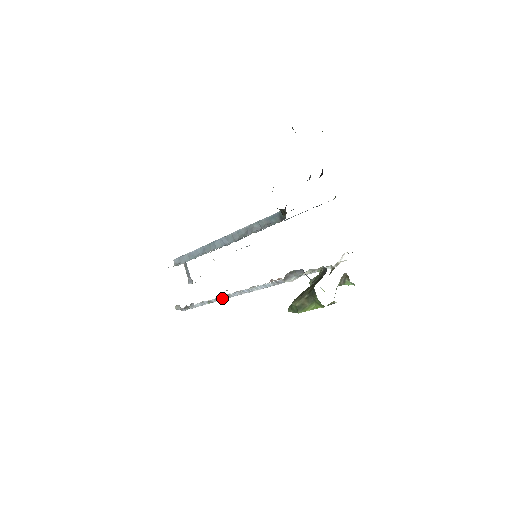
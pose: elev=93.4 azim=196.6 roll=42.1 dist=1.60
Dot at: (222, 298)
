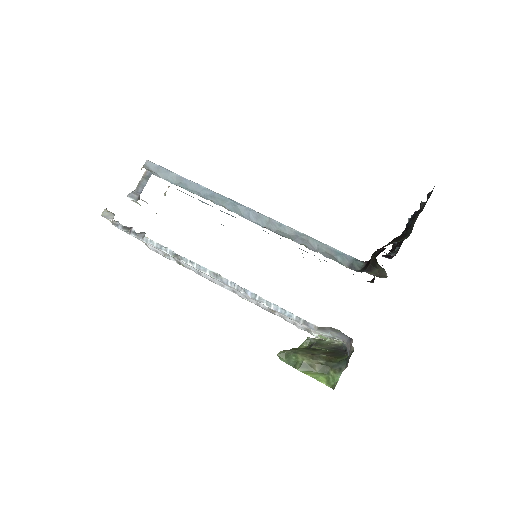
Dot at: (203, 269)
